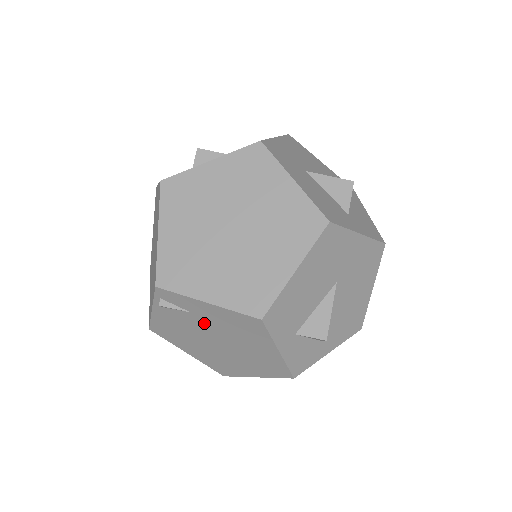
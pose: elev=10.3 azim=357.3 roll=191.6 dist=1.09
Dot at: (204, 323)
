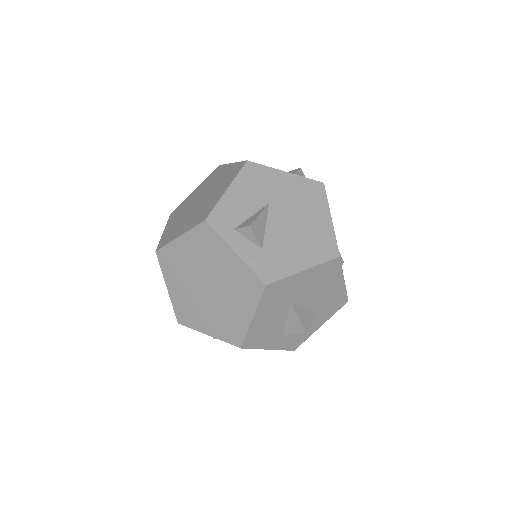
Dot at: occluded
